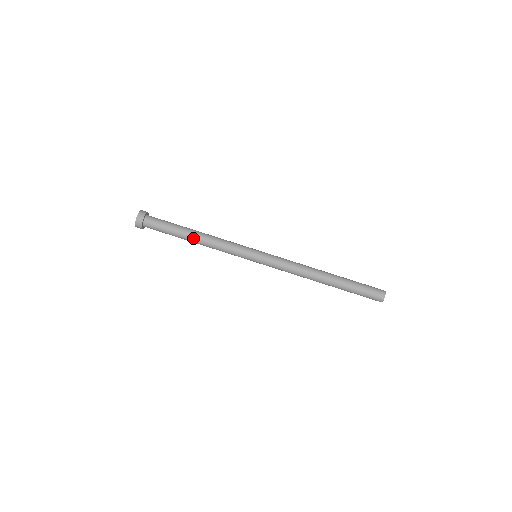
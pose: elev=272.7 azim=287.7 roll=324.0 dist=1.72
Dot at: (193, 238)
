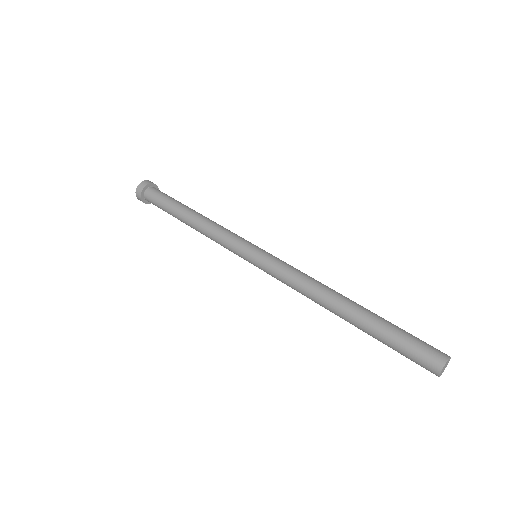
Dot at: (187, 218)
